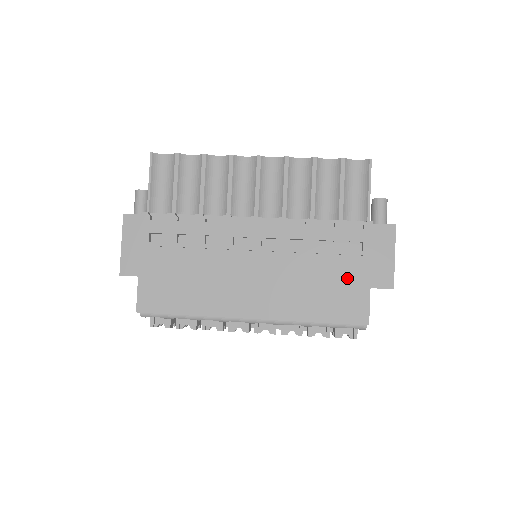
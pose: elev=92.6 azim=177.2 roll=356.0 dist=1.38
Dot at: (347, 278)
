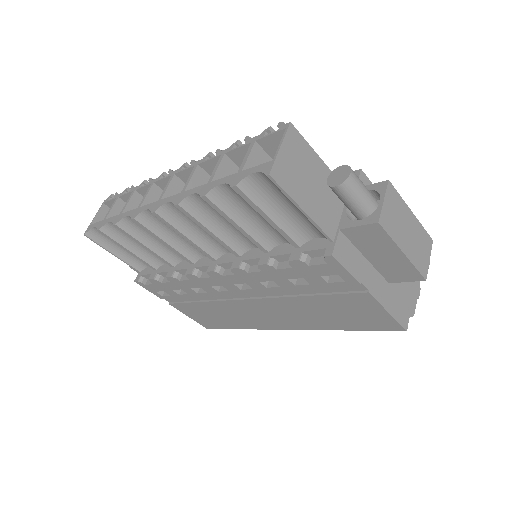
Dot at: (348, 303)
